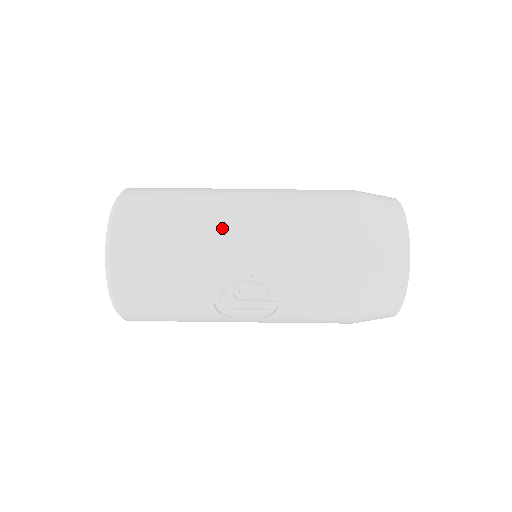
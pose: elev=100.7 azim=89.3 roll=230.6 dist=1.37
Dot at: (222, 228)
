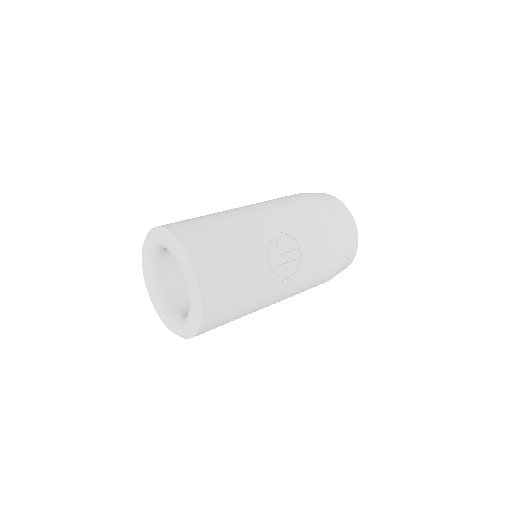
Dot at: (242, 214)
